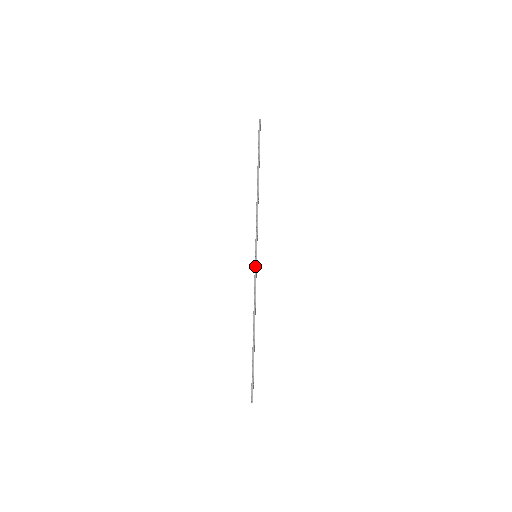
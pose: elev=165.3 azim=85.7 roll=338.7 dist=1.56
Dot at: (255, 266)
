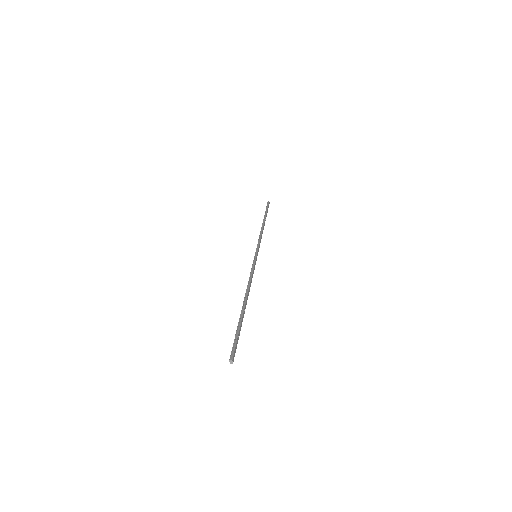
Dot at: (254, 260)
